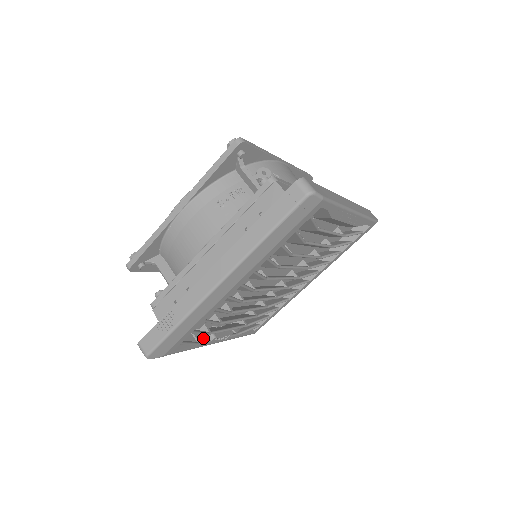
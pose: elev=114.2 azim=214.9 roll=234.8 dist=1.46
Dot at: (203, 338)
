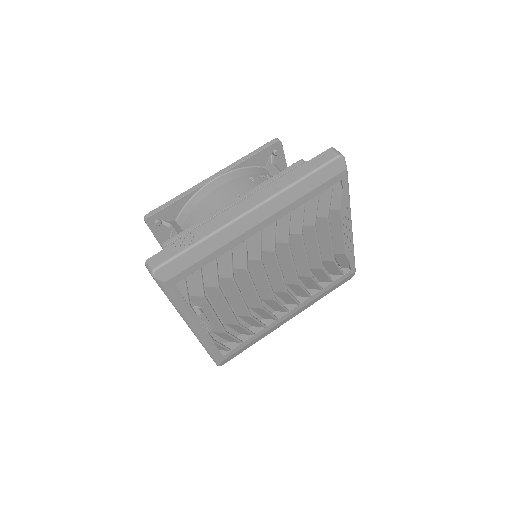
Dot at: occluded
